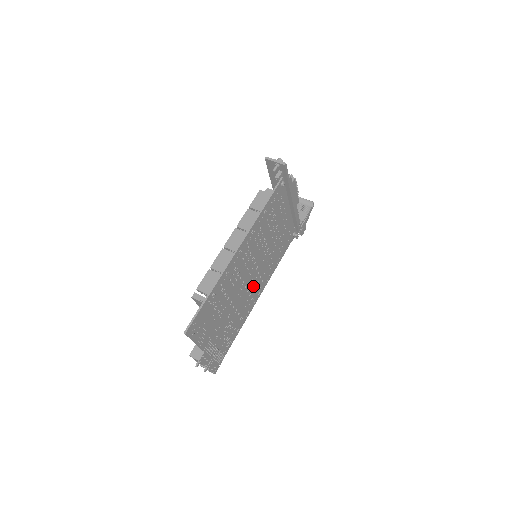
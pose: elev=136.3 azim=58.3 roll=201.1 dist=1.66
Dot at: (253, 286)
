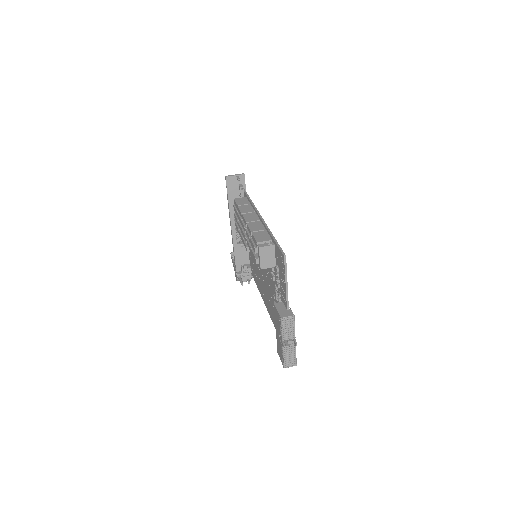
Dot at: occluded
